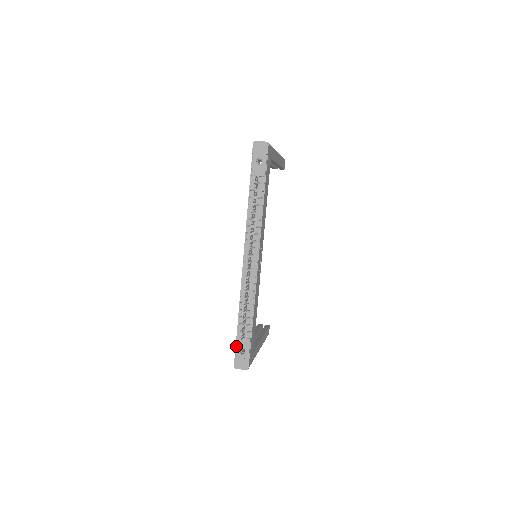
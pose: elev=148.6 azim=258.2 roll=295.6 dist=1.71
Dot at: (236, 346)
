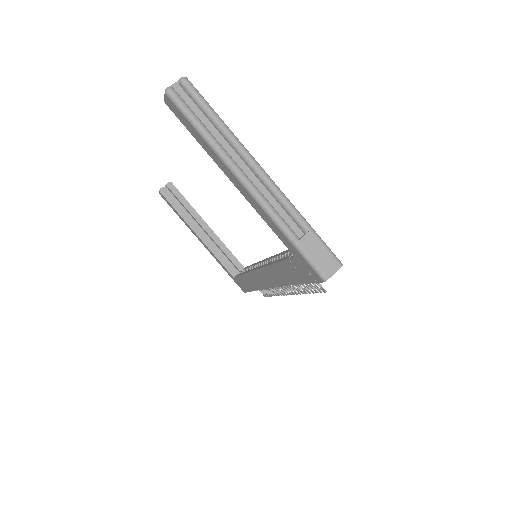
Dot at: occluded
